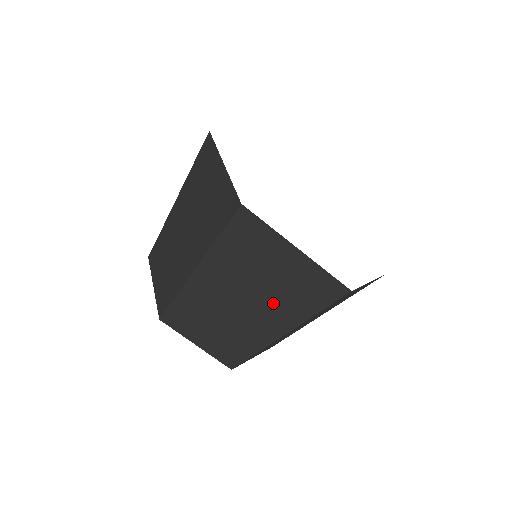
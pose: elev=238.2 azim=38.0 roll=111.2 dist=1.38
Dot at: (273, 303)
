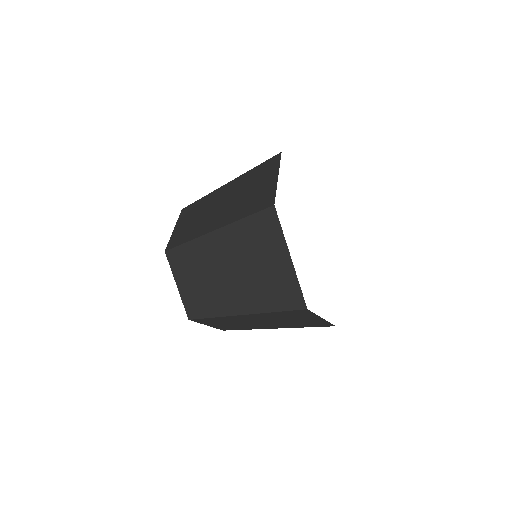
Dot at: (250, 286)
